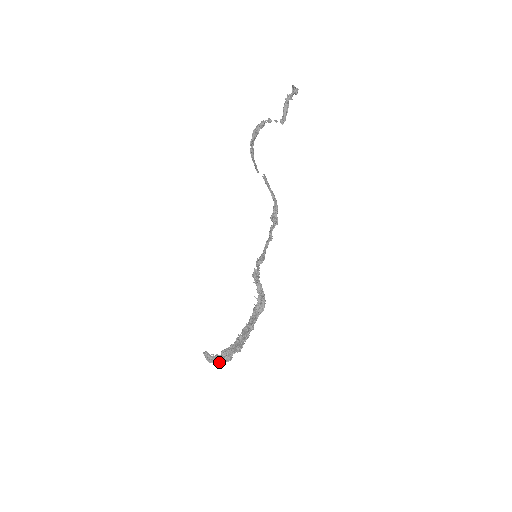
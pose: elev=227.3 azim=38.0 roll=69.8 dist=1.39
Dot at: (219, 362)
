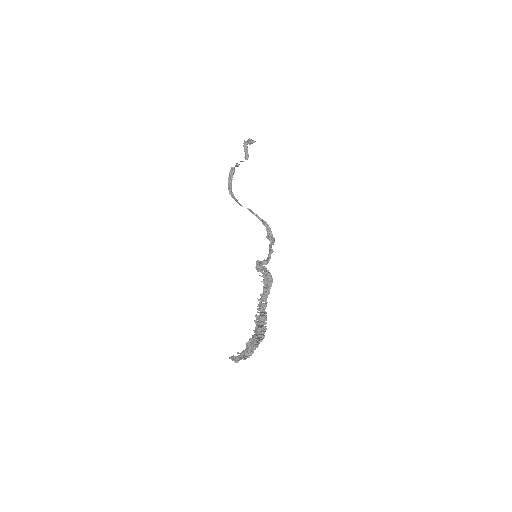
Dot at: (246, 355)
